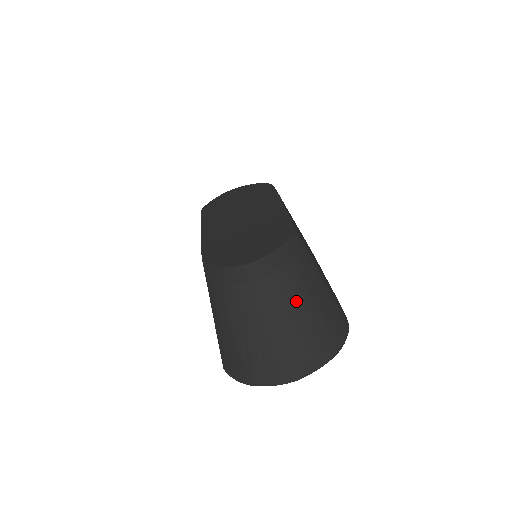
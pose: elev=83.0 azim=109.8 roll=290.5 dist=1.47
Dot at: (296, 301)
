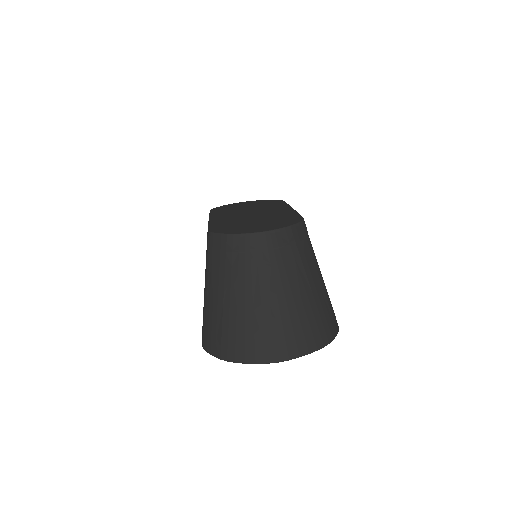
Dot at: (294, 282)
